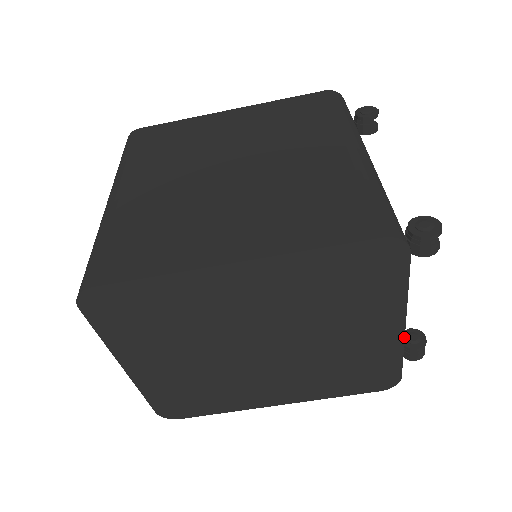
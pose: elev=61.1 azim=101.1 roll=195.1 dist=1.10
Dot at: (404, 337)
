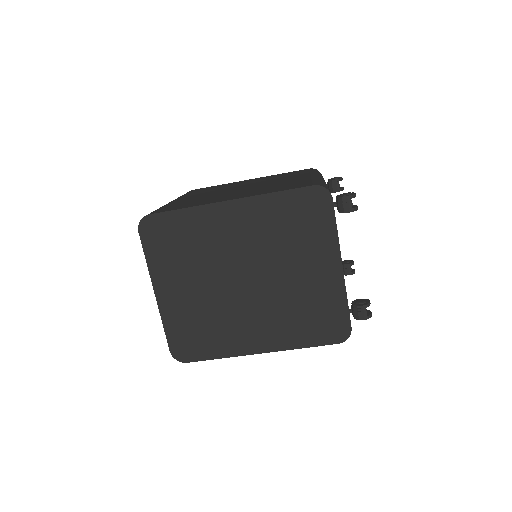
Dot at: (344, 279)
